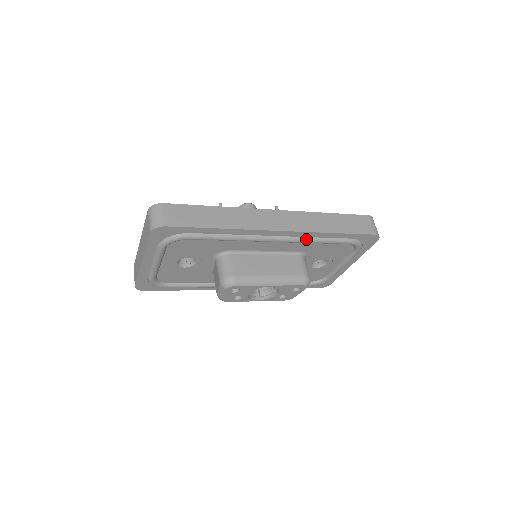
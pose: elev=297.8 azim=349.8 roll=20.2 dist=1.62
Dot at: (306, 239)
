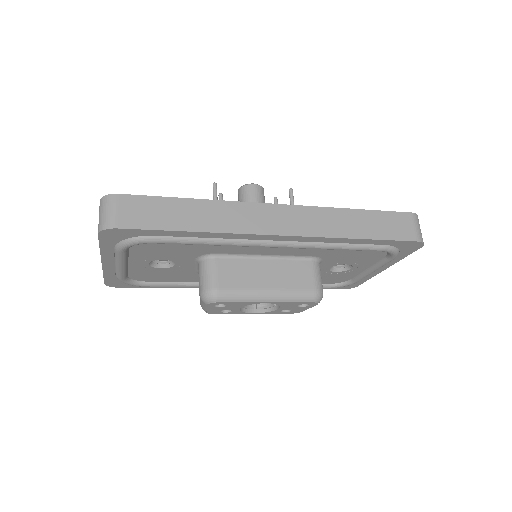
Dot at: (319, 245)
